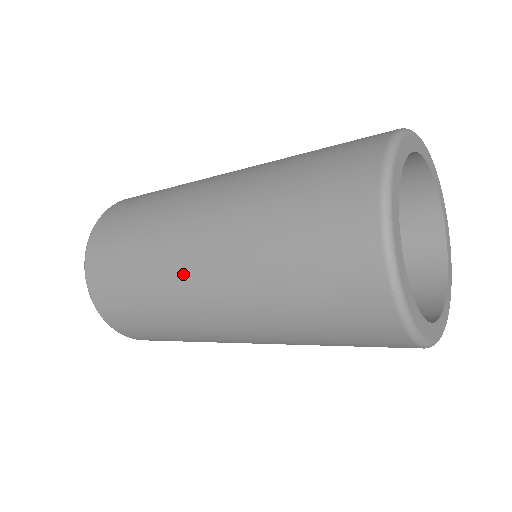
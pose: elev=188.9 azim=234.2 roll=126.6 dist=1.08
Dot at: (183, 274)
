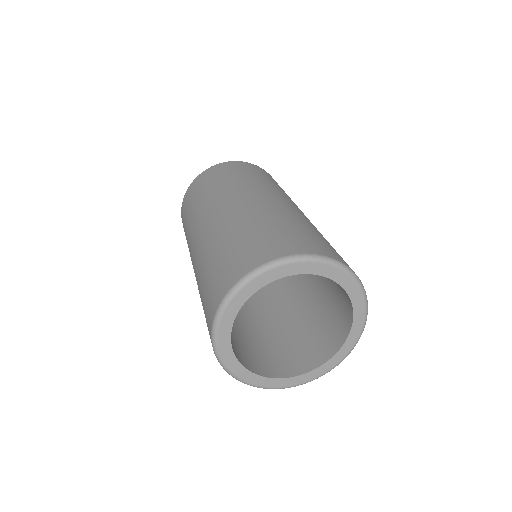
Dot at: occluded
